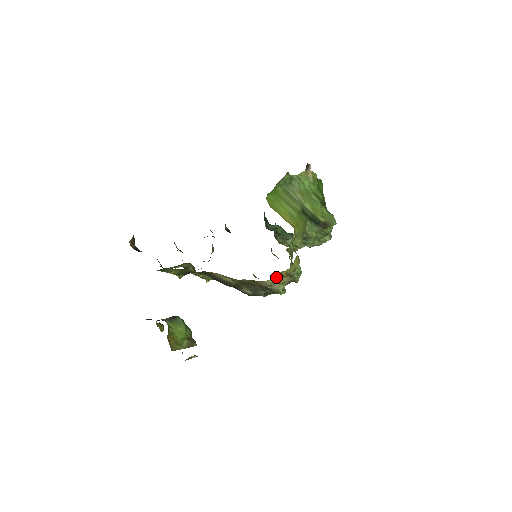
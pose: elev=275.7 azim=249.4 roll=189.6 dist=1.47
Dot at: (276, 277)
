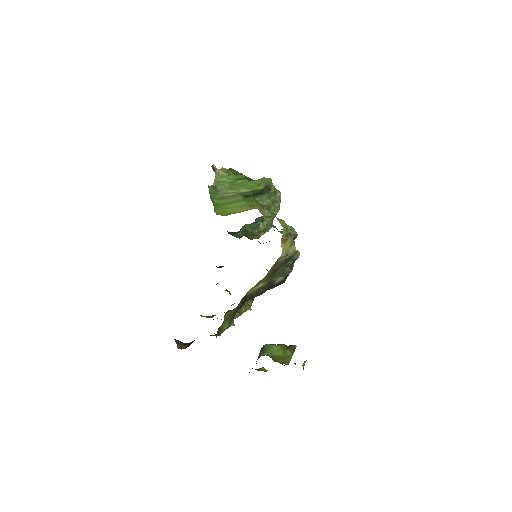
Dot at: (283, 245)
